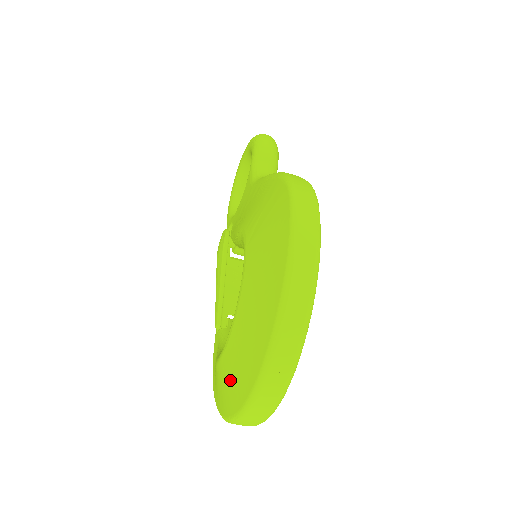
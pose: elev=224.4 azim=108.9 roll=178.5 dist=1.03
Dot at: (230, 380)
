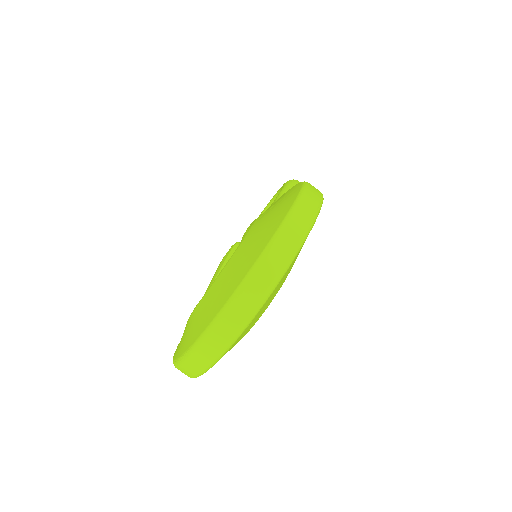
Dot at: (197, 320)
